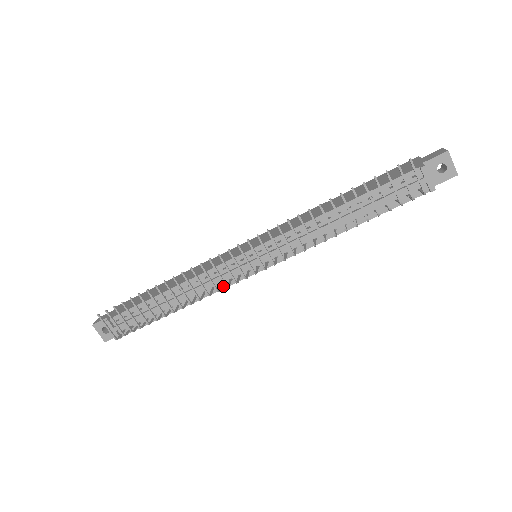
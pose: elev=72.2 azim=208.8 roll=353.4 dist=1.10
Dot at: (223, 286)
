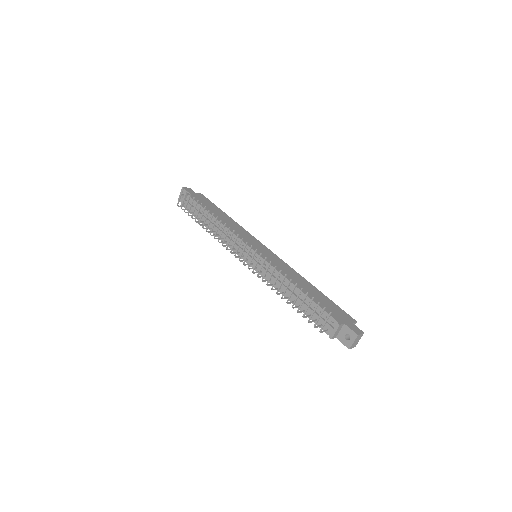
Dot at: (231, 247)
